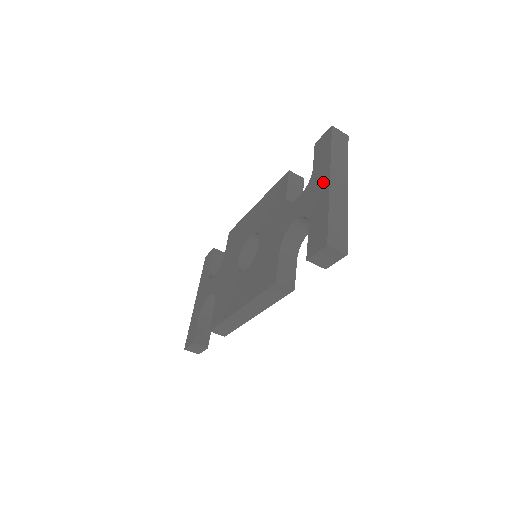
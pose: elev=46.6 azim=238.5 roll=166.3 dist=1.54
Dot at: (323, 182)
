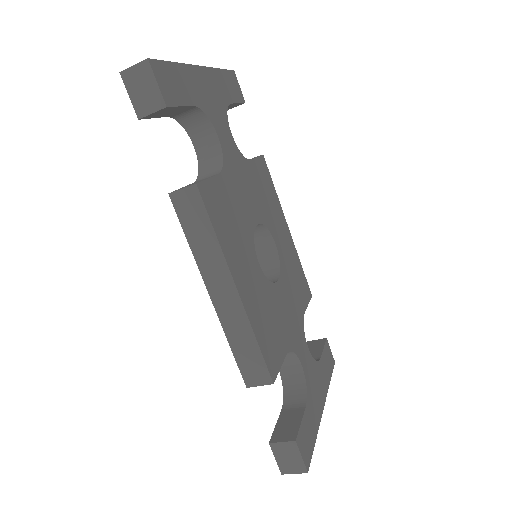
Dot at: occluded
